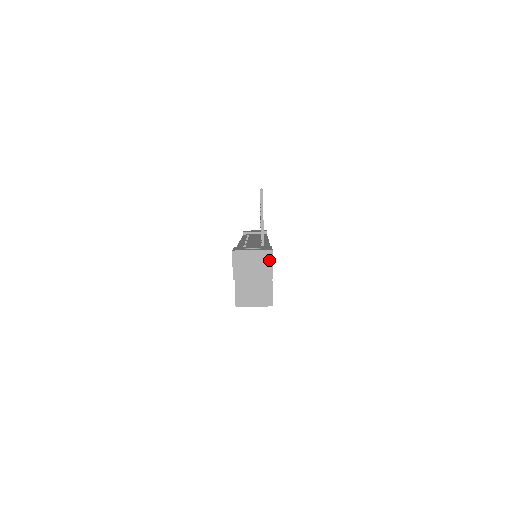
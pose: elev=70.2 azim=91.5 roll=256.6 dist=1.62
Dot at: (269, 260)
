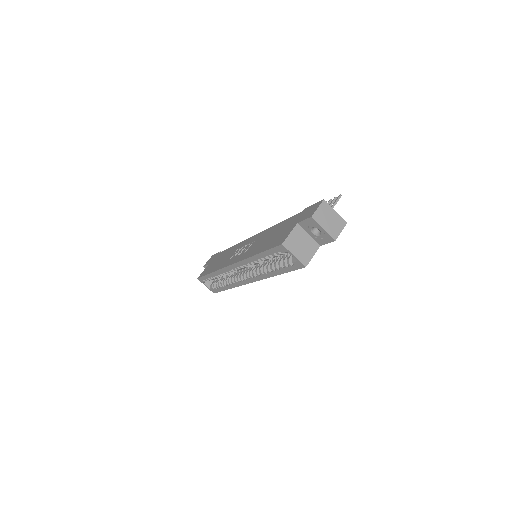
Dot at: (341, 227)
